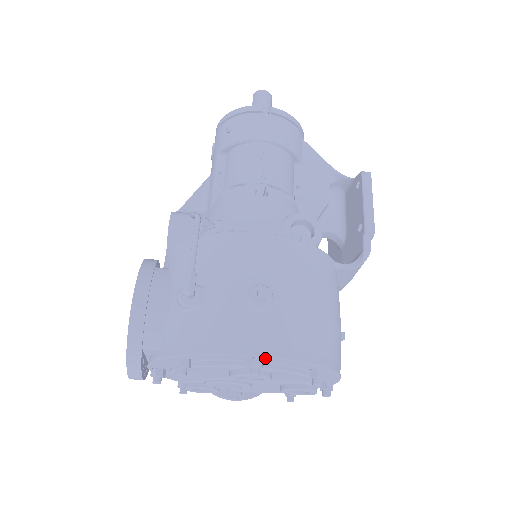
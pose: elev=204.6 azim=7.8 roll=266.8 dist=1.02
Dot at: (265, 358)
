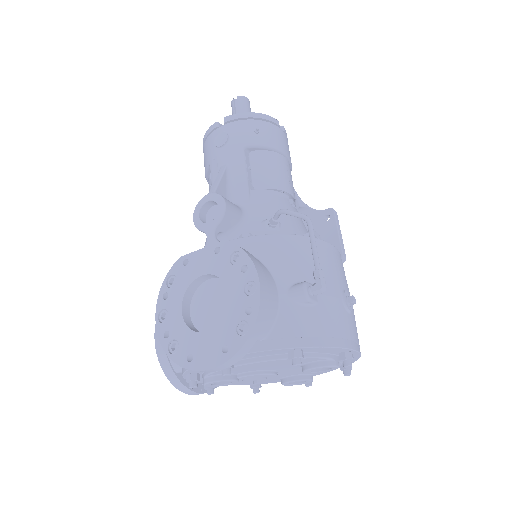
Dot at: (353, 352)
